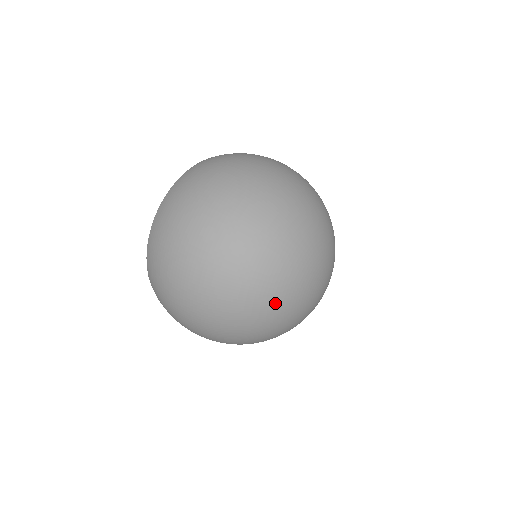
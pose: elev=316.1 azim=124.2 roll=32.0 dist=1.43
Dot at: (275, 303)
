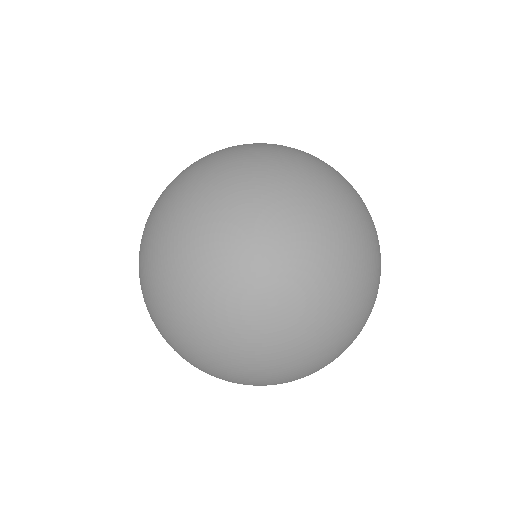
Dot at: (172, 217)
